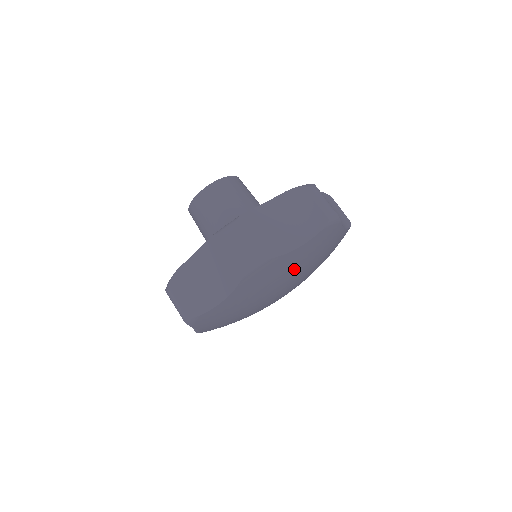
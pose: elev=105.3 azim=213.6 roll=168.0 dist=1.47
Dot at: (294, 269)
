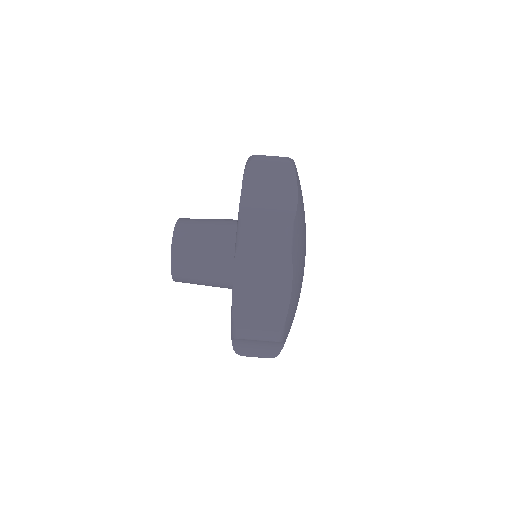
Dot at: (304, 223)
